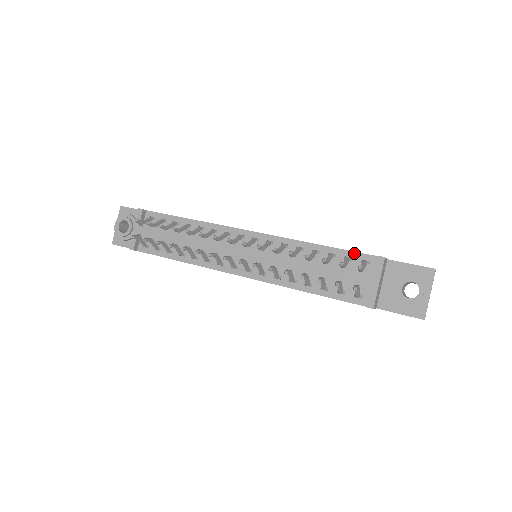
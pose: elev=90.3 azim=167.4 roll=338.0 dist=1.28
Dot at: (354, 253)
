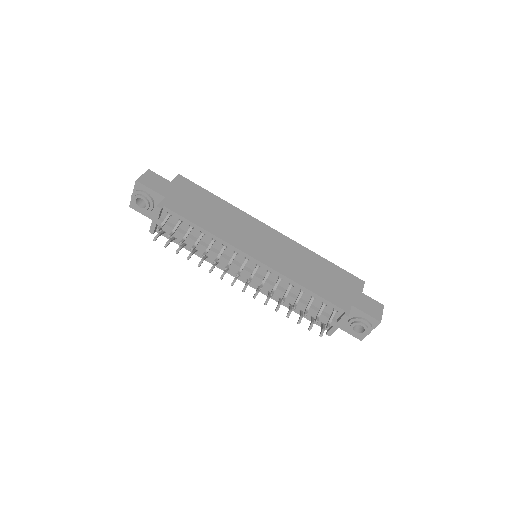
Dot at: (329, 303)
